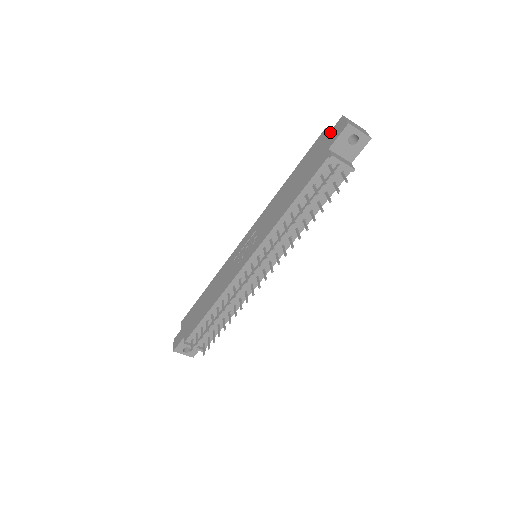
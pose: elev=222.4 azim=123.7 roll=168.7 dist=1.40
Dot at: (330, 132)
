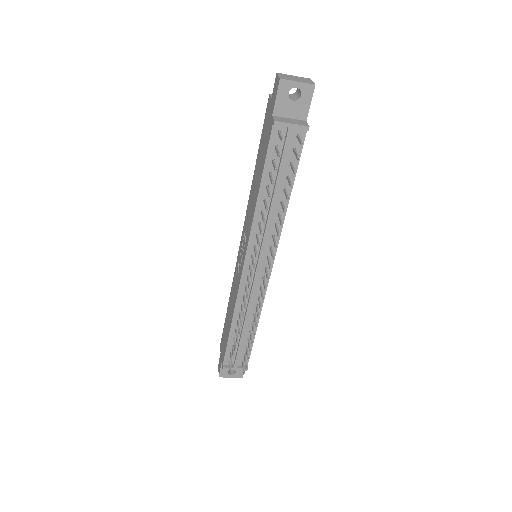
Dot at: (271, 97)
